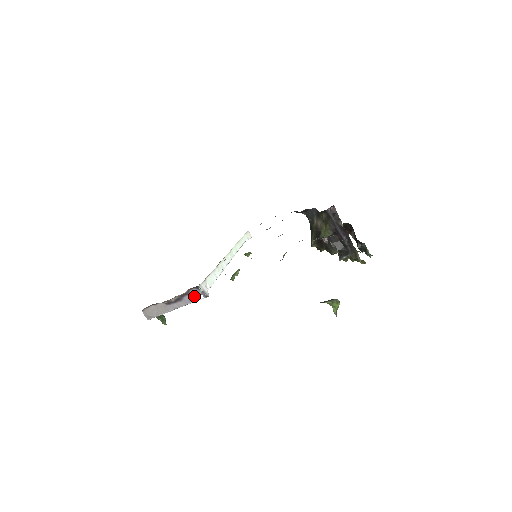
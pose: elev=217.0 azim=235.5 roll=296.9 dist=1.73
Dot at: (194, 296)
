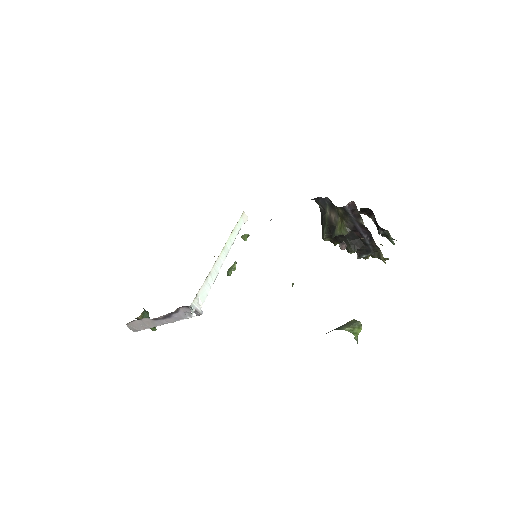
Dot at: (185, 313)
